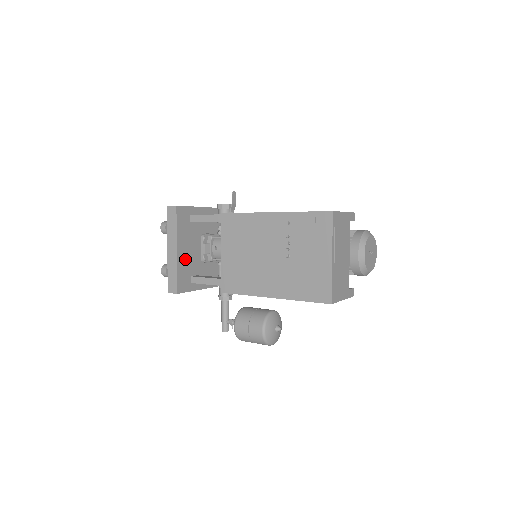
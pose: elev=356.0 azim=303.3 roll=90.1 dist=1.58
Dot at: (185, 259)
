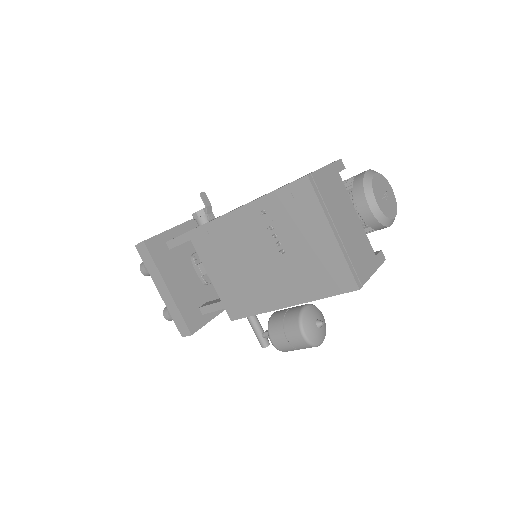
Dot at: (183, 293)
